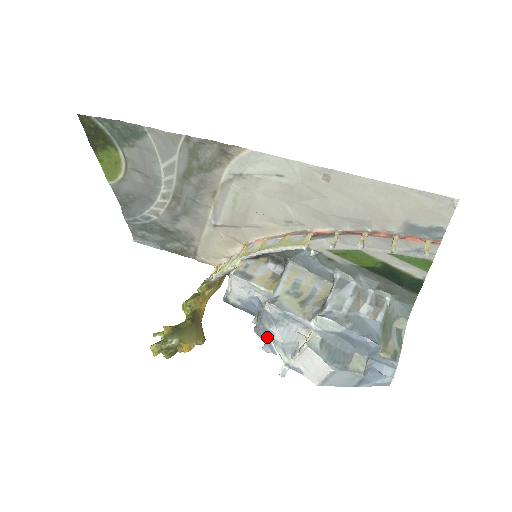
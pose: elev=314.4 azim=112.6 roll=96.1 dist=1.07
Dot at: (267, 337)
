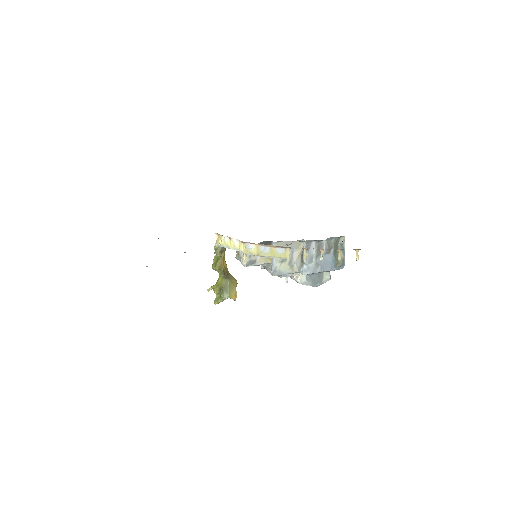
Dot at: occluded
